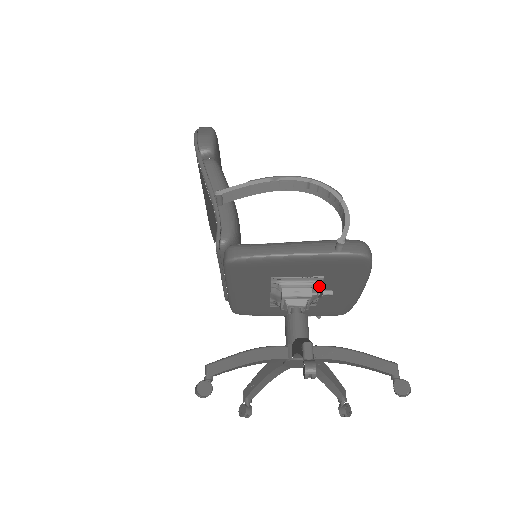
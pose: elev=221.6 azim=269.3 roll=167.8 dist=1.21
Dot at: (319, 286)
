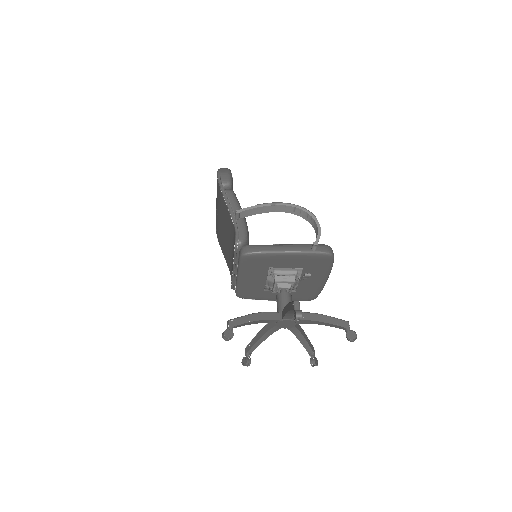
Dot at: (299, 275)
